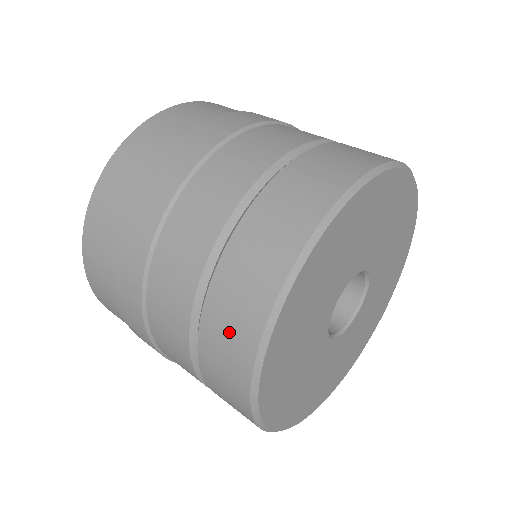
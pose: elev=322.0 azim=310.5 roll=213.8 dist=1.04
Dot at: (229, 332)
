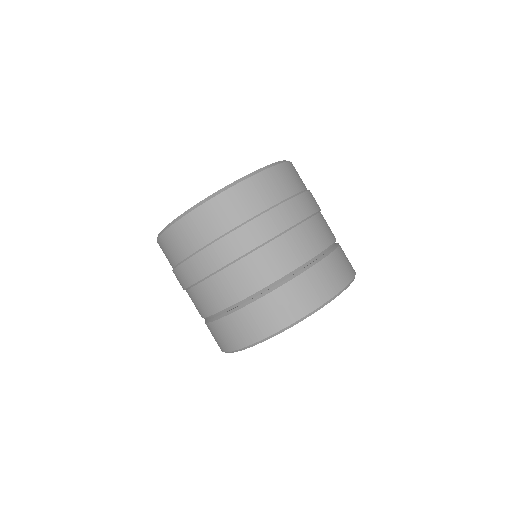
Dot at: (232, 333)
